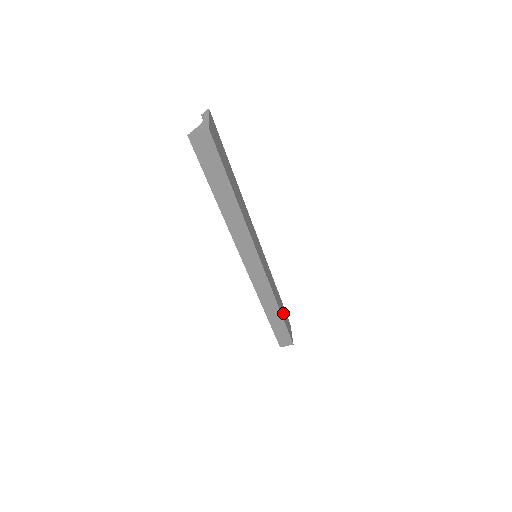
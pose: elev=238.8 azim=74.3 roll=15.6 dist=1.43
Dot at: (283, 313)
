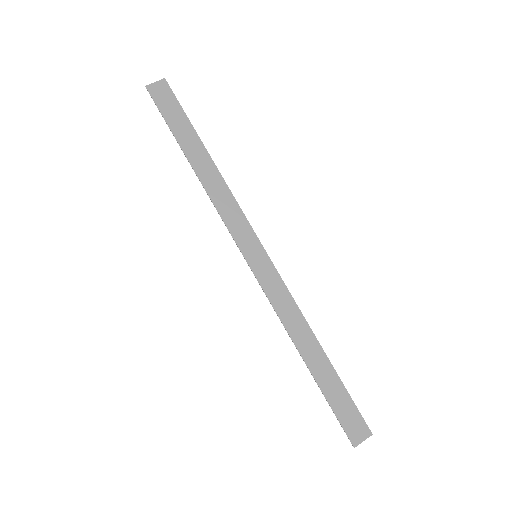
Dot at: occluded
